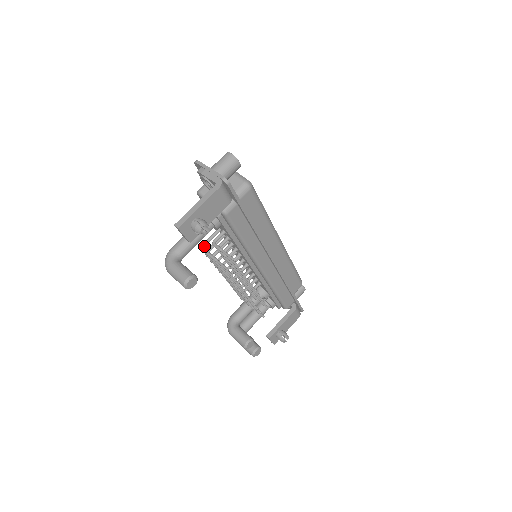
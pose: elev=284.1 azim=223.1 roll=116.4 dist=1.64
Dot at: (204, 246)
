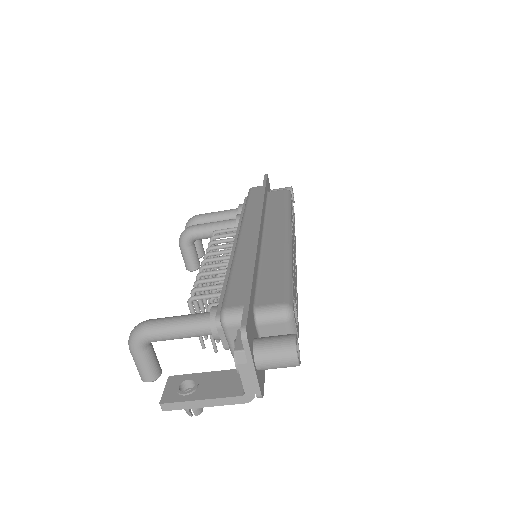
Dot at: (194, 300)
